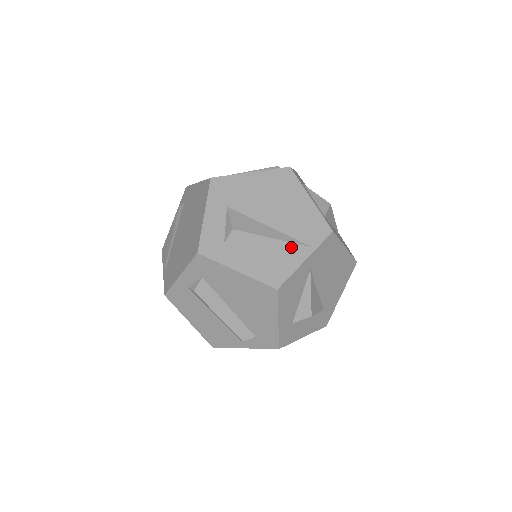
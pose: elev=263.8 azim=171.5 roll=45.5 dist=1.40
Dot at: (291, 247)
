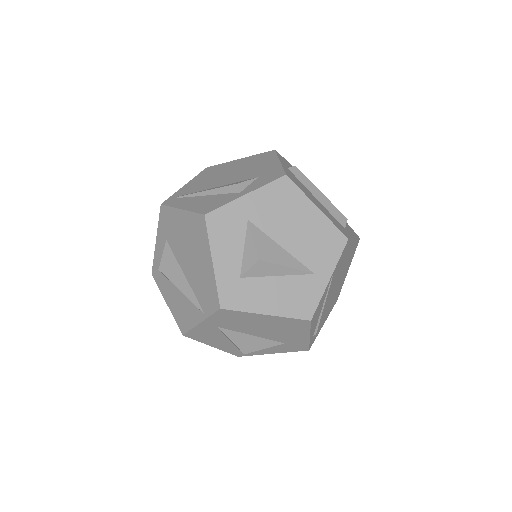
Dot at: (193, 304)
